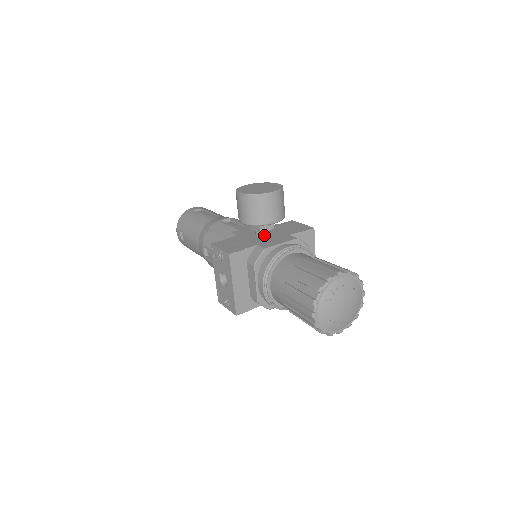
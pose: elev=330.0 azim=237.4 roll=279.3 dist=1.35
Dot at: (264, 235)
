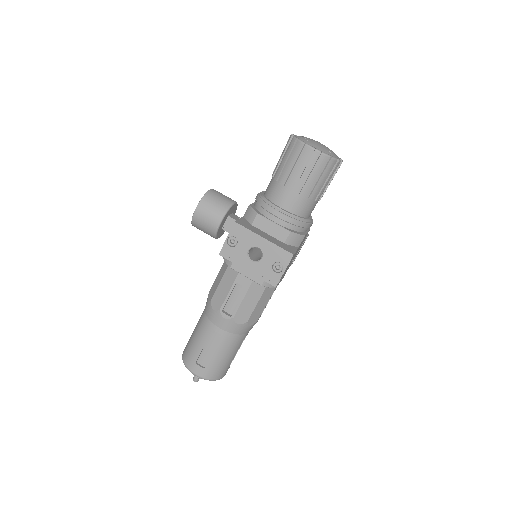
Dot at: occluded
